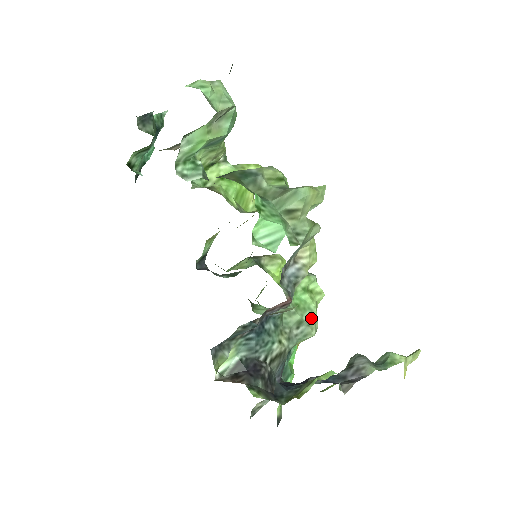
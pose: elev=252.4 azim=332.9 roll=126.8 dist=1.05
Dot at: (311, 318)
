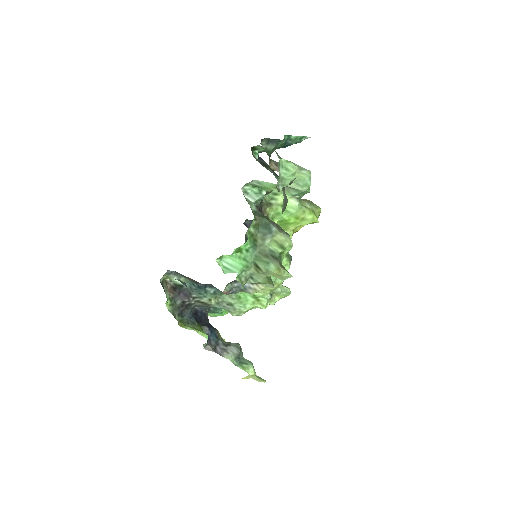
Dot at: (240, 309)
